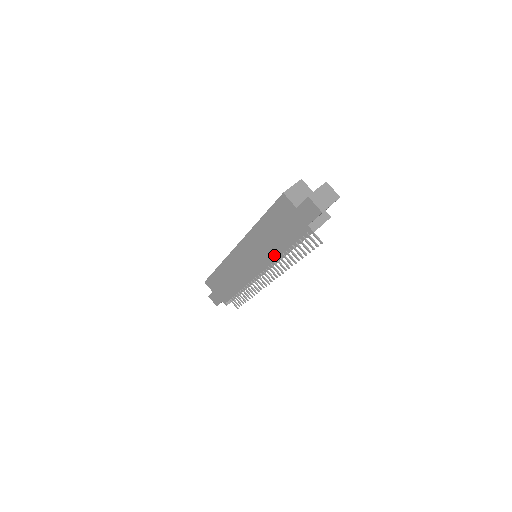
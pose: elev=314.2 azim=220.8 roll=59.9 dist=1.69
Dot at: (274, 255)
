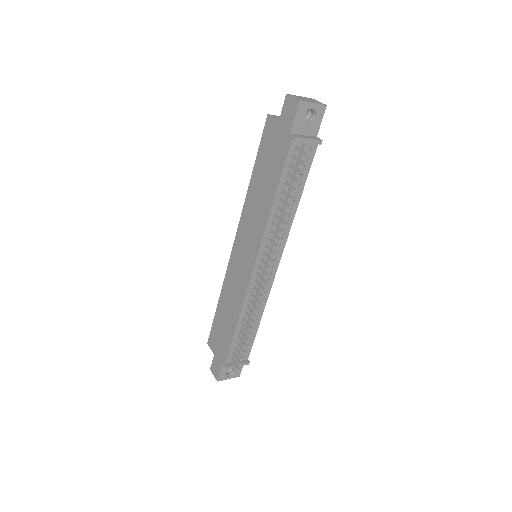
Dot at: (265, 216)
